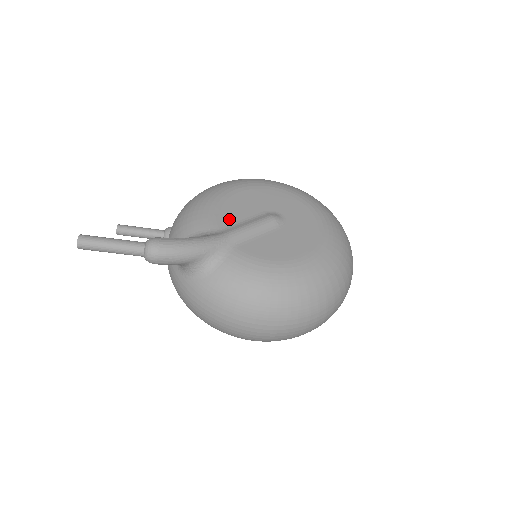
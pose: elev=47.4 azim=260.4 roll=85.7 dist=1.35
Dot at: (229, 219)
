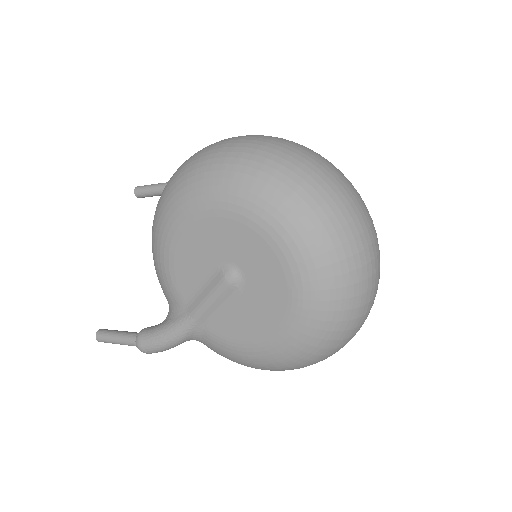
Dot at: (187, 287)
